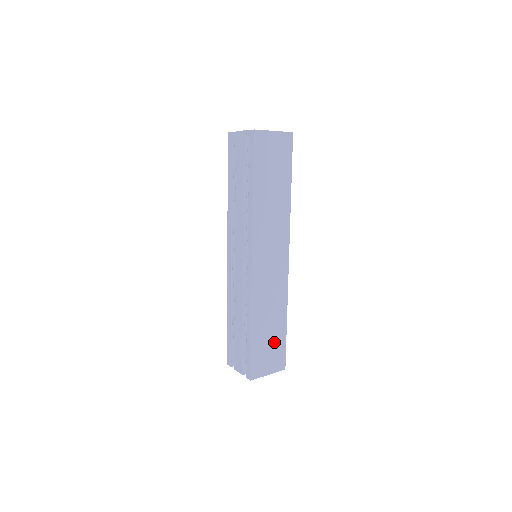
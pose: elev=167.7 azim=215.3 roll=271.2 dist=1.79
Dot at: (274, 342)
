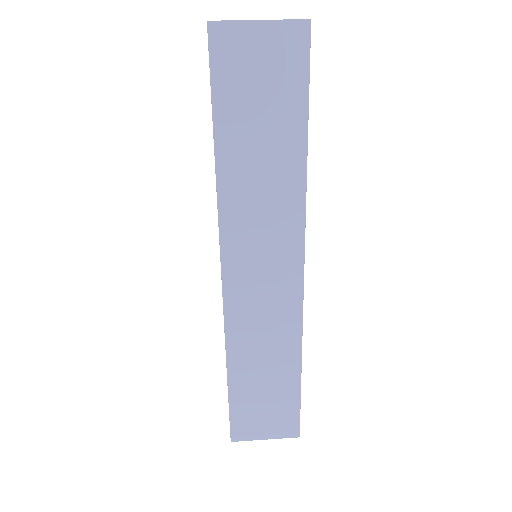
Dot at: (275, 397)
